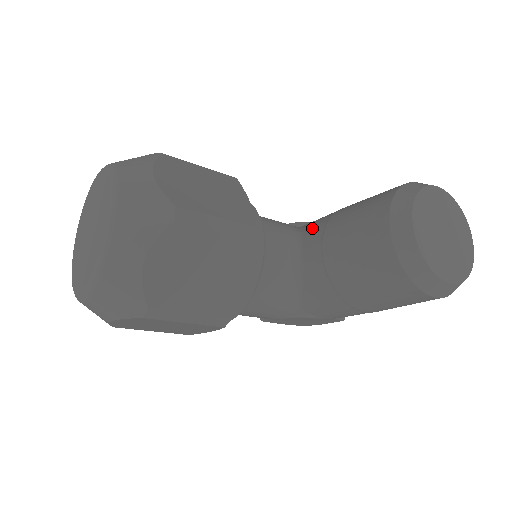
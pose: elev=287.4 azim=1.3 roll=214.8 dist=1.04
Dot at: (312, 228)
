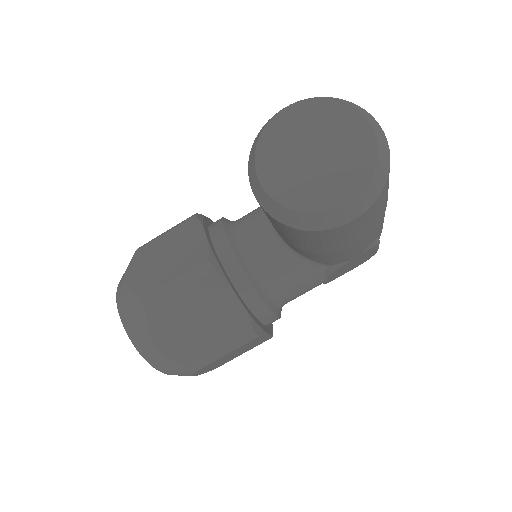
Dot at: occluded
